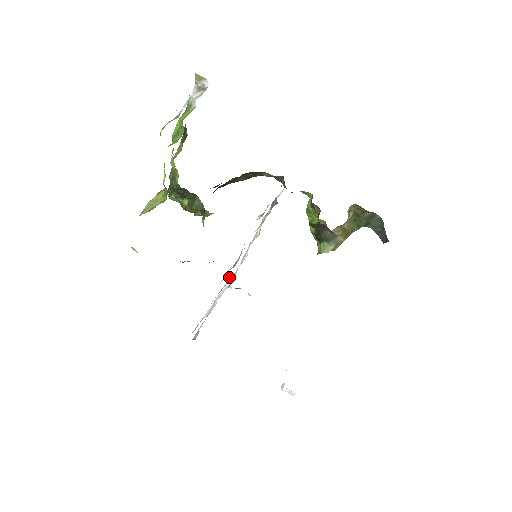
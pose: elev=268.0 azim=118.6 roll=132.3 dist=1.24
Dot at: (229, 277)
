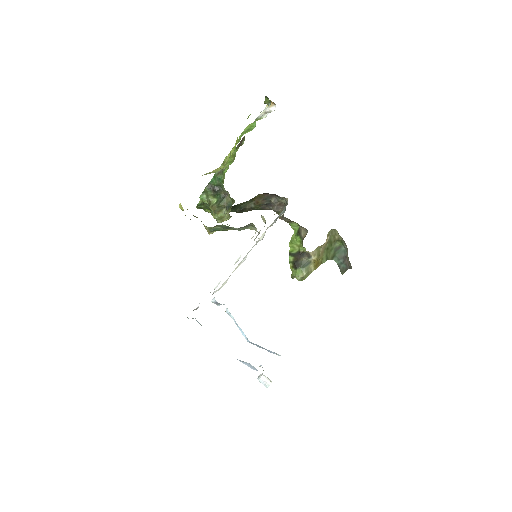
Dot at: (240, 257)
